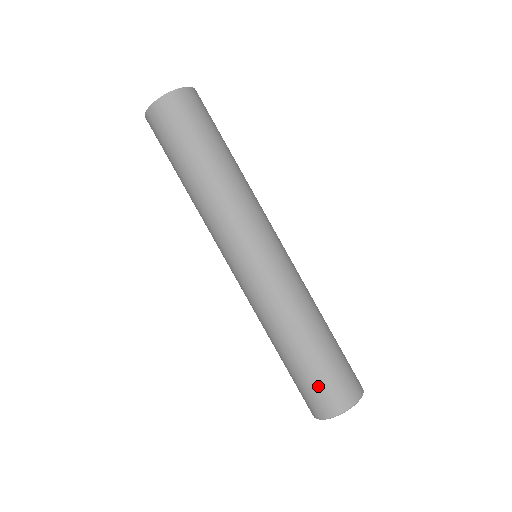
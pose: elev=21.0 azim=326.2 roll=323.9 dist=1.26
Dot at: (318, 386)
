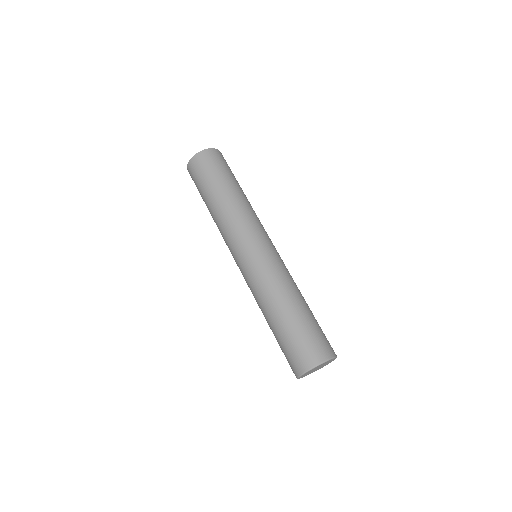
Dot at: (285, 353)
